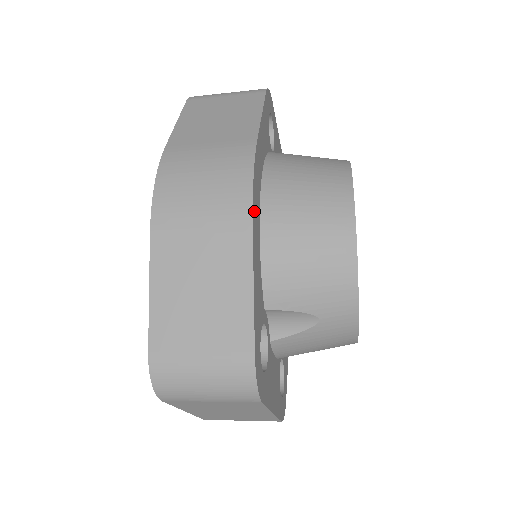
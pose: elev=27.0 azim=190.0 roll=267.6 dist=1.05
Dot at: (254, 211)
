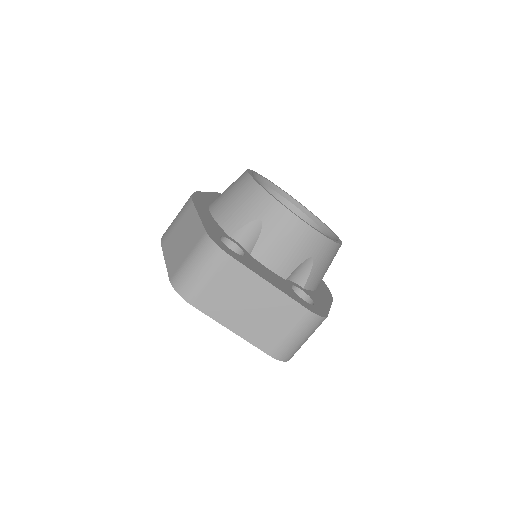
Dot at: (196, 201)
